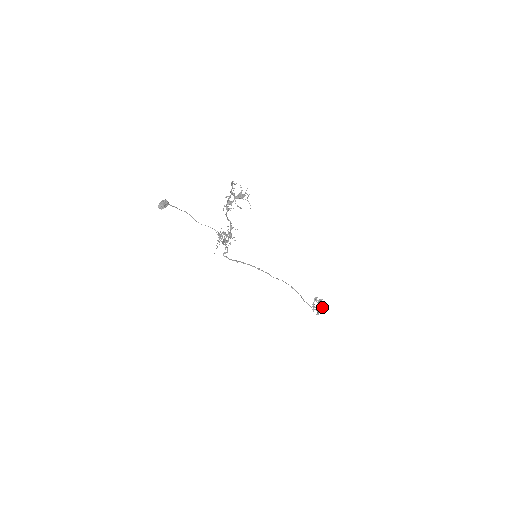
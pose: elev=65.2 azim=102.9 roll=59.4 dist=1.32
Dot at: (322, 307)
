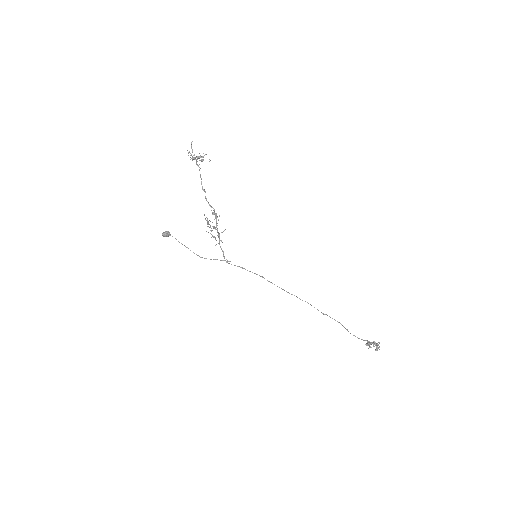
Dot at: (379, 342)
